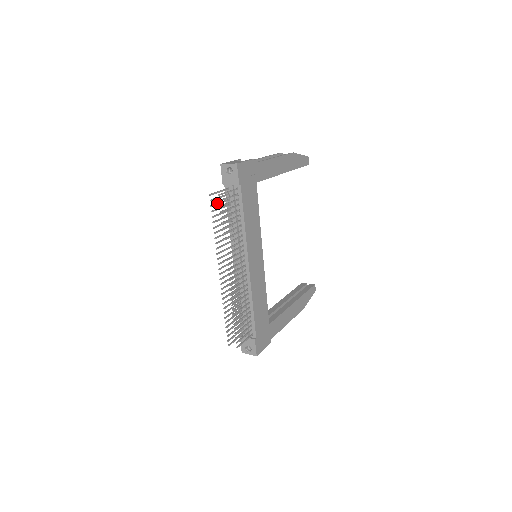
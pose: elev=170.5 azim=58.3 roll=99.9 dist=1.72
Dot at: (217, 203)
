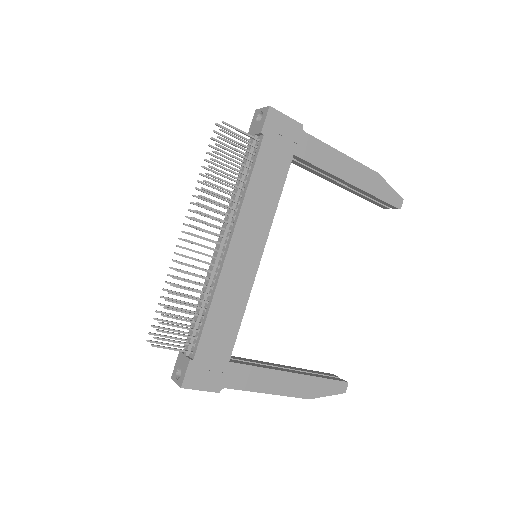
Dot at: (223, 143)
